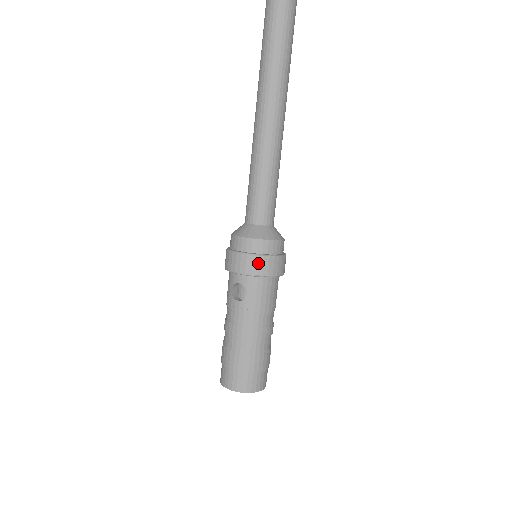
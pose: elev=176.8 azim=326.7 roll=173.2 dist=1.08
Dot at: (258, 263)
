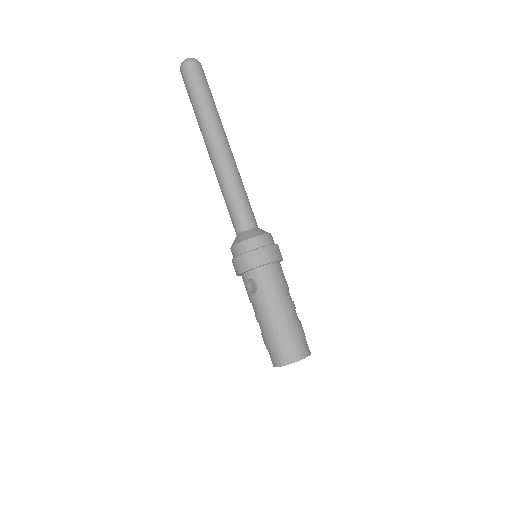
Dot at: (254, 256)
